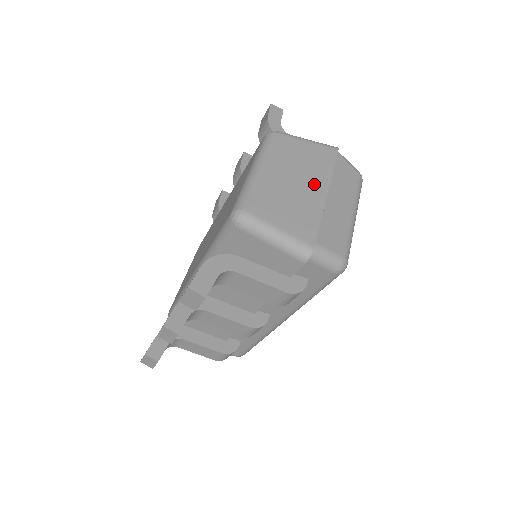
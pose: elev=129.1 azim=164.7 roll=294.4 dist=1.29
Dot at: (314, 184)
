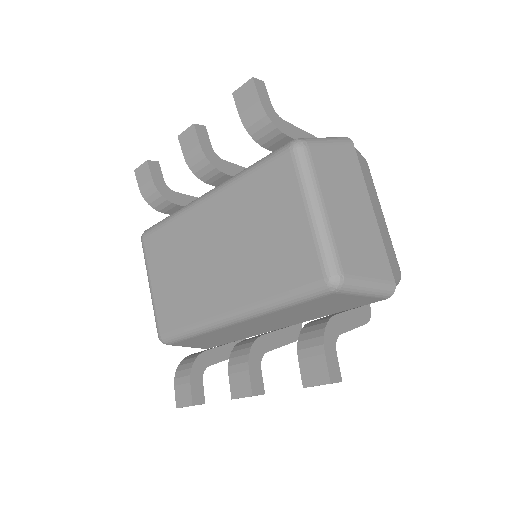
Dot at: (362, 204)
